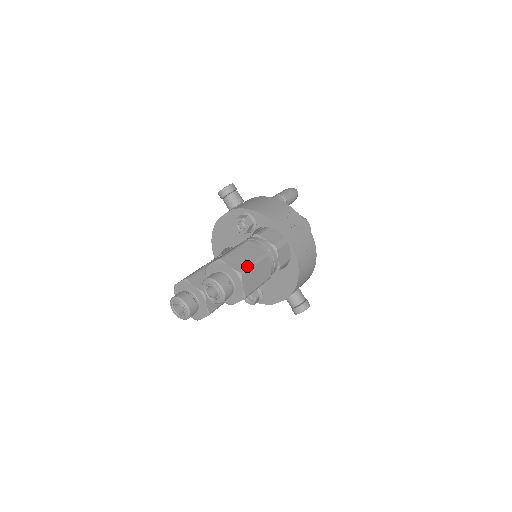
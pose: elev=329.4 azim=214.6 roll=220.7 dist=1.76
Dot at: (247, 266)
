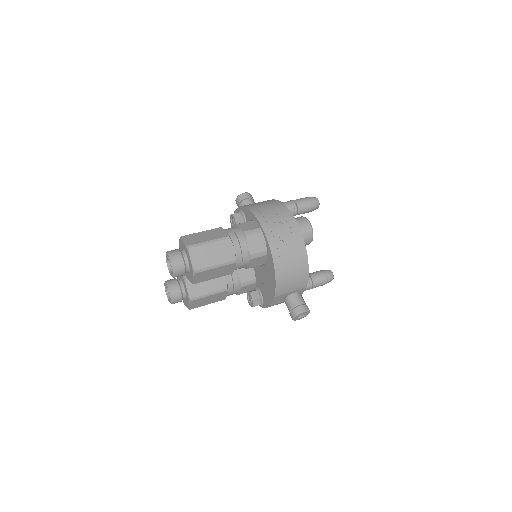
Dot at: (200, 242)
